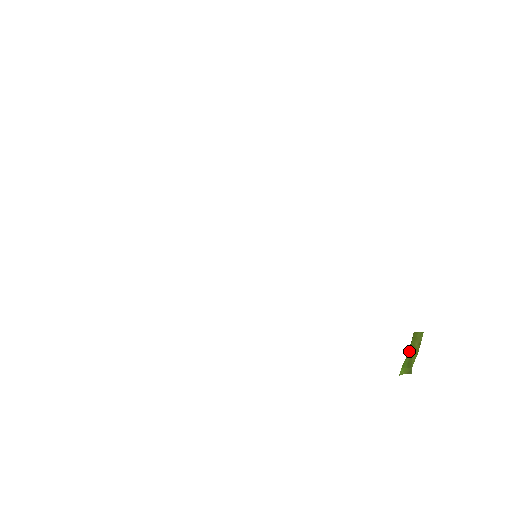
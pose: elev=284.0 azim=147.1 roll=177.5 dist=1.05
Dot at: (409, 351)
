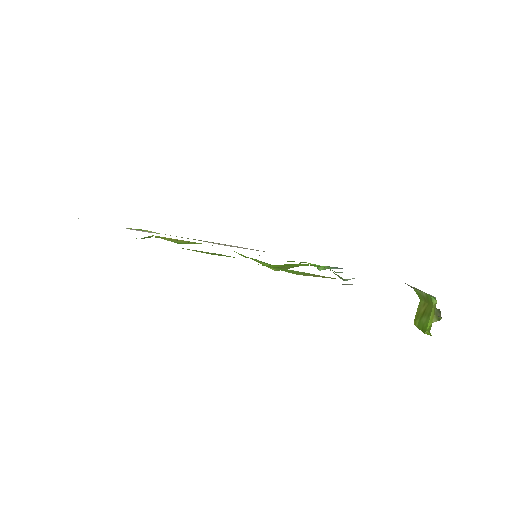
Dot at: (421, 319)
